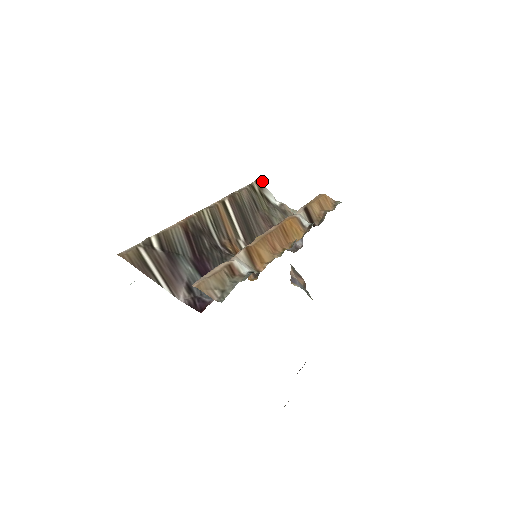
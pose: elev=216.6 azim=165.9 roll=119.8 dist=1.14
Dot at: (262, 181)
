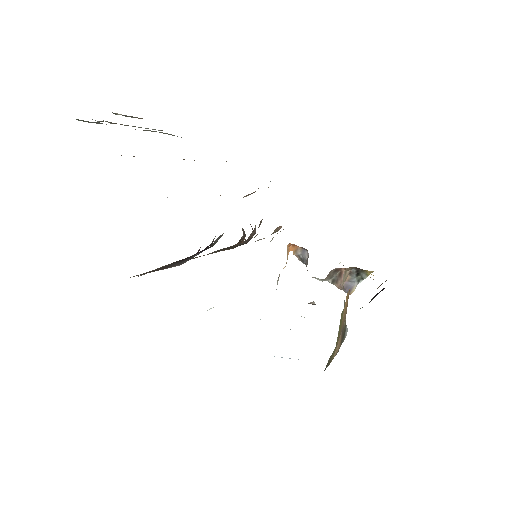
Dot at: occluded
